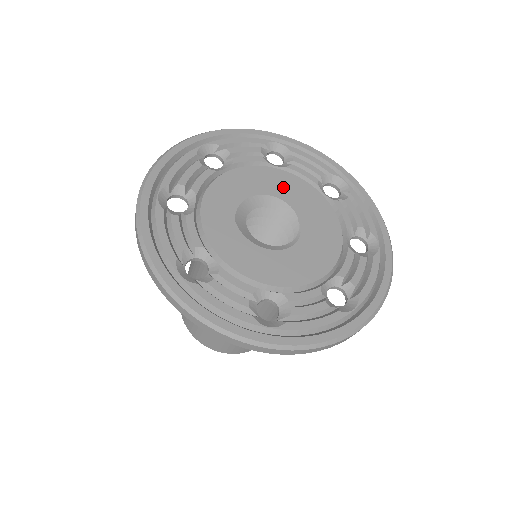
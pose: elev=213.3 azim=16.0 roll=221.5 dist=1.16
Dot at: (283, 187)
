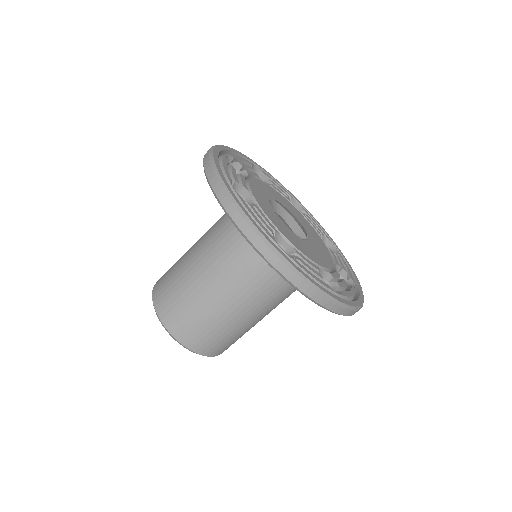
Dot at: (300, 217)
